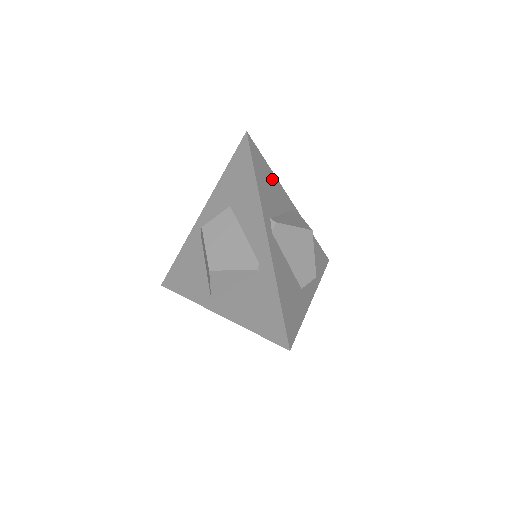
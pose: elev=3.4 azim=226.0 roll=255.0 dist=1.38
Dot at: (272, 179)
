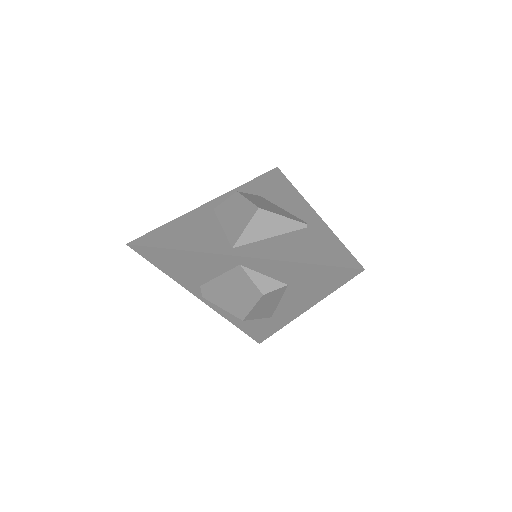
Dot at: occluded
